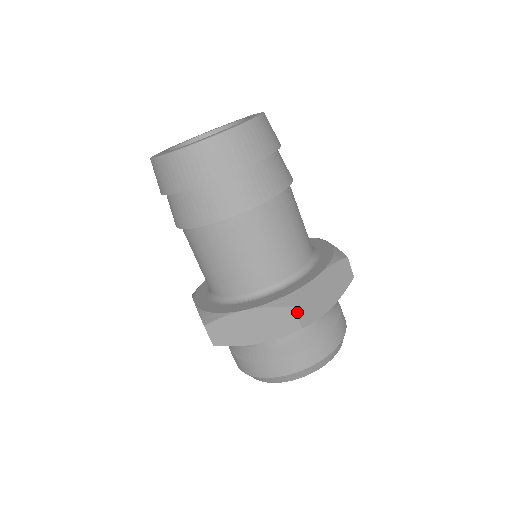
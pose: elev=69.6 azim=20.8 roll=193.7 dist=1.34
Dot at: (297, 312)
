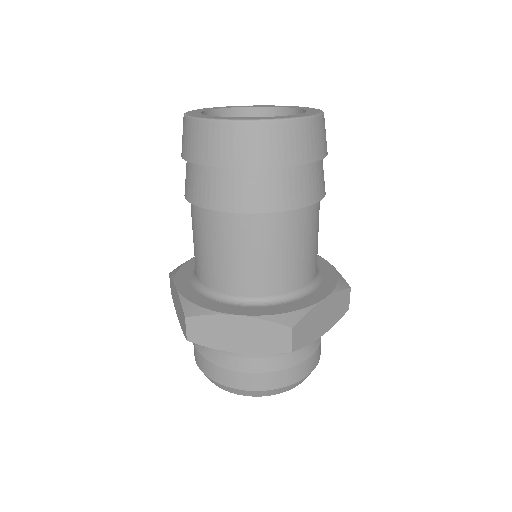
Dot at: (188, 324)
